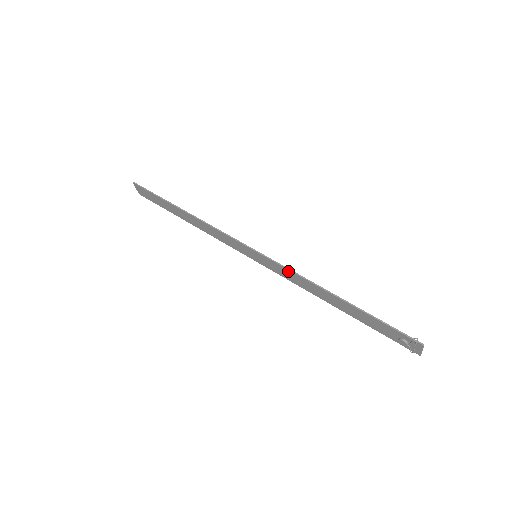
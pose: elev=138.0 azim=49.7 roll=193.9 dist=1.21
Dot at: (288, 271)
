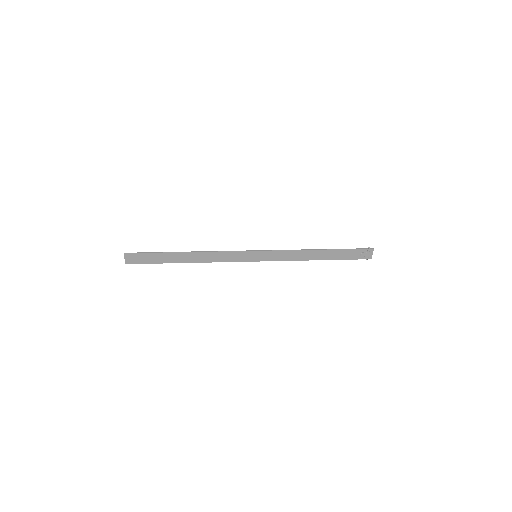
Dot at: (284, 252)
